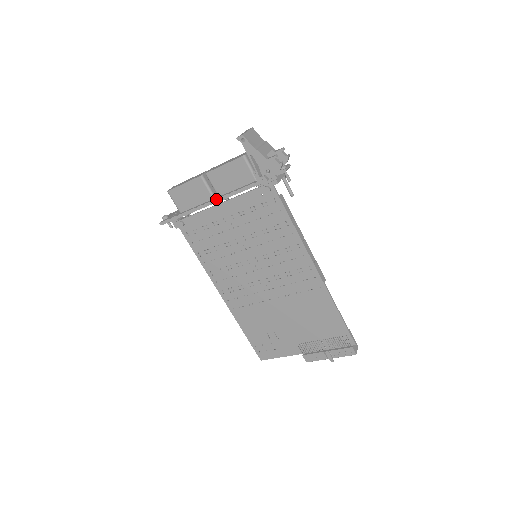
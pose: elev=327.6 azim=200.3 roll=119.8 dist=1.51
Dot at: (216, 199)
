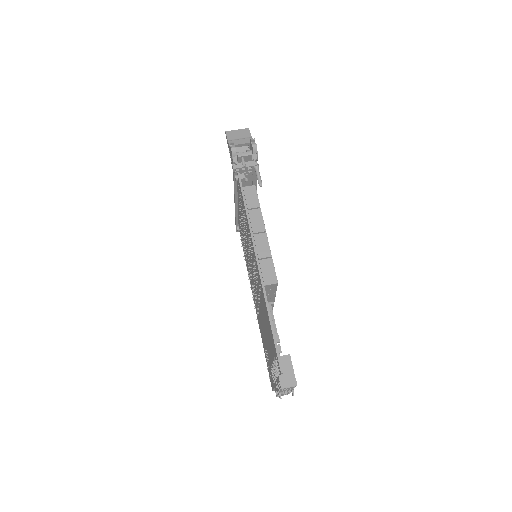
Dot at: (234, 197)
